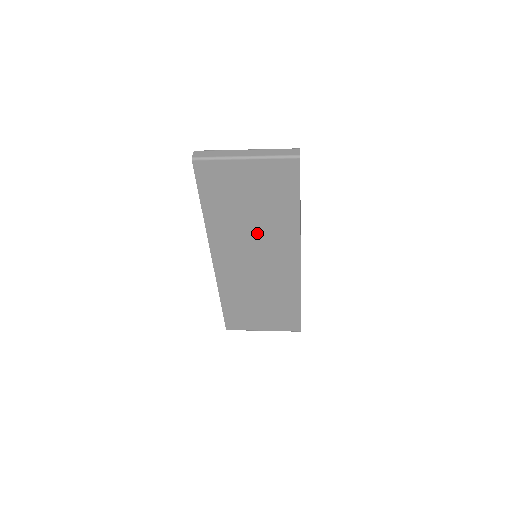
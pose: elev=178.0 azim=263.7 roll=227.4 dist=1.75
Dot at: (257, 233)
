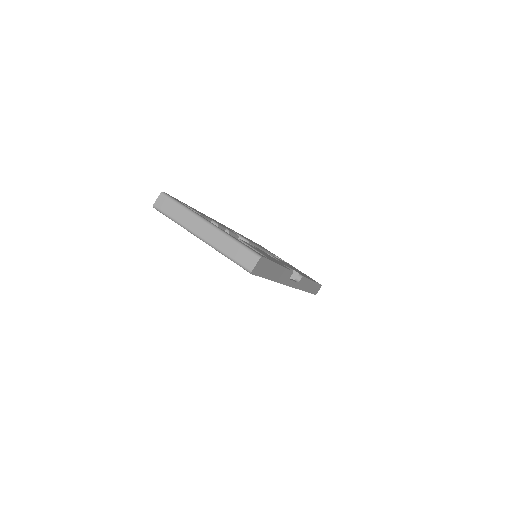
Dot at: occluded
